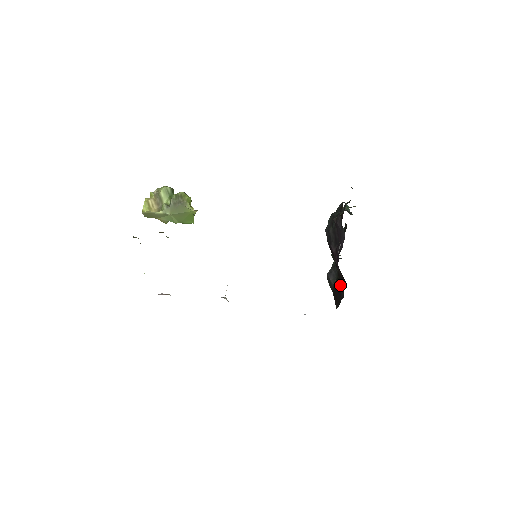
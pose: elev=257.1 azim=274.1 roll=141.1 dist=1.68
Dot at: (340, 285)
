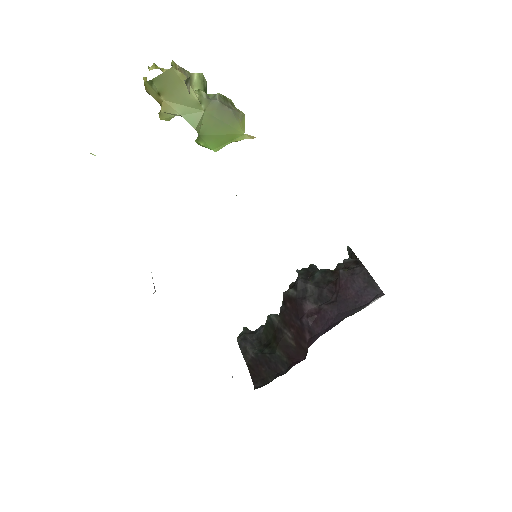
Dot at: (279, 356)
